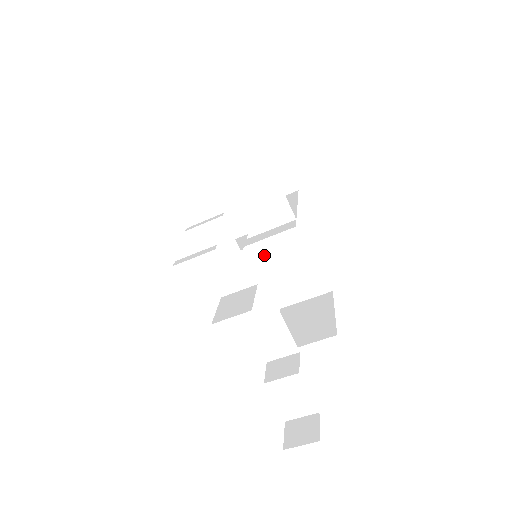
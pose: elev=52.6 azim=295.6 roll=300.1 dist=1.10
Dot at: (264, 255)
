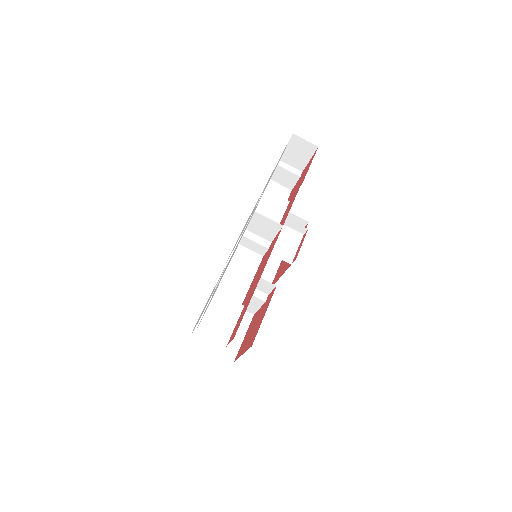
Dot at: occluded
